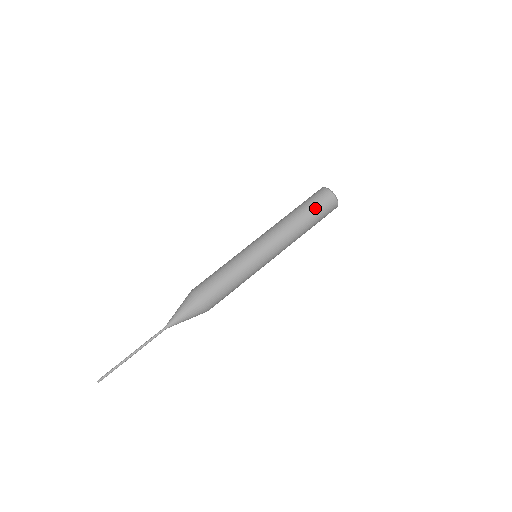
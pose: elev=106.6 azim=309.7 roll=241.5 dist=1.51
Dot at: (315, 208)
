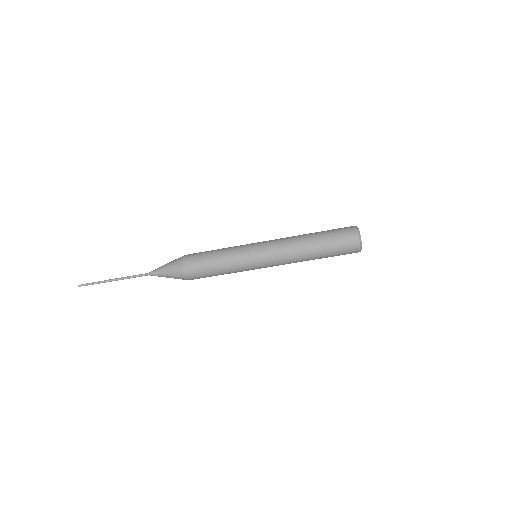
Dot at: (333, 247)
